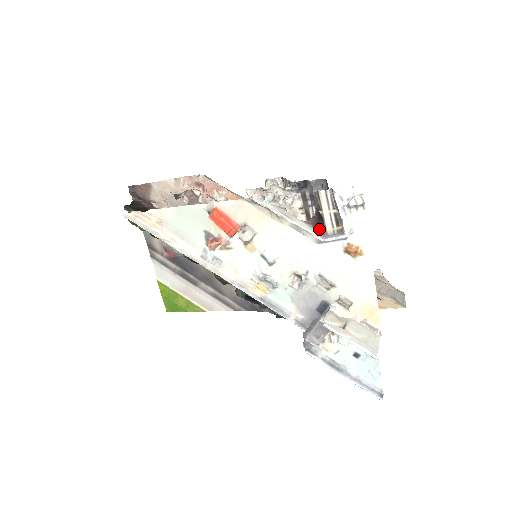
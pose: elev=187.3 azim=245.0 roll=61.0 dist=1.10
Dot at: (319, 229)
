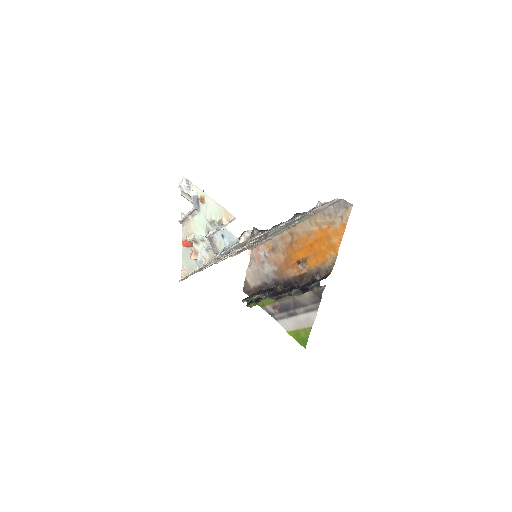
Dot at: occluded
